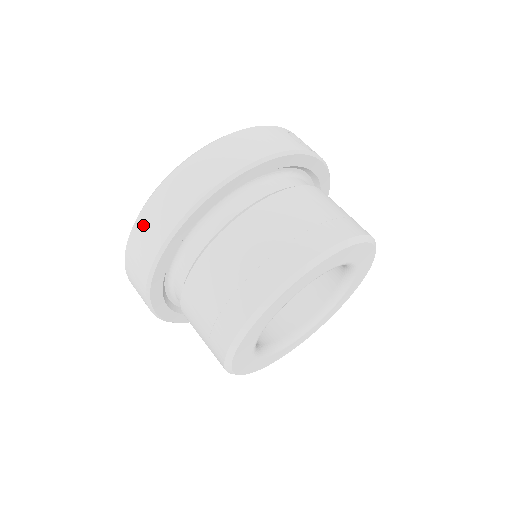
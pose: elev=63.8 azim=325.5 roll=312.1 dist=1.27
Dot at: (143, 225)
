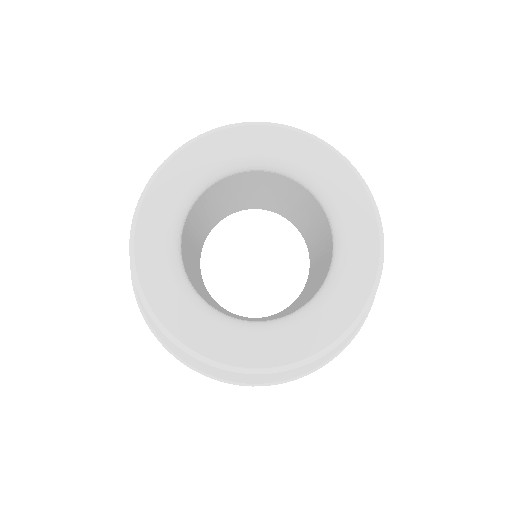
Dot at: occluded
